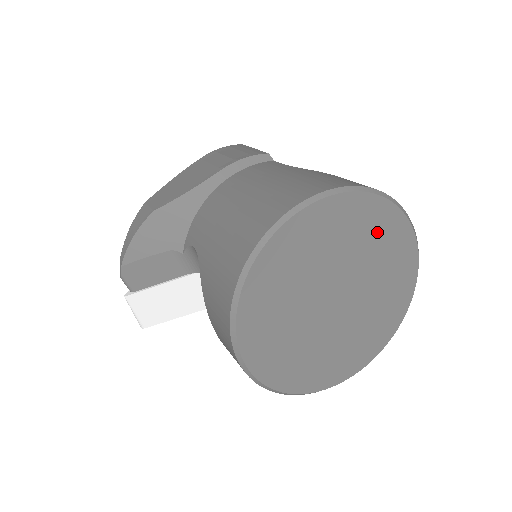
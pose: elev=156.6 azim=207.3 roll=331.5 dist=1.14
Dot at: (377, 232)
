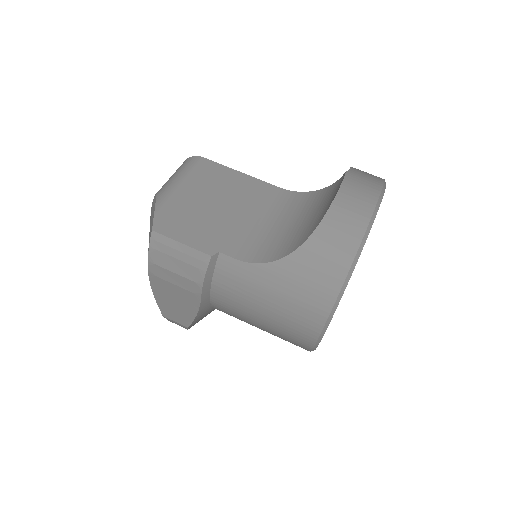
Dot at: occluded
